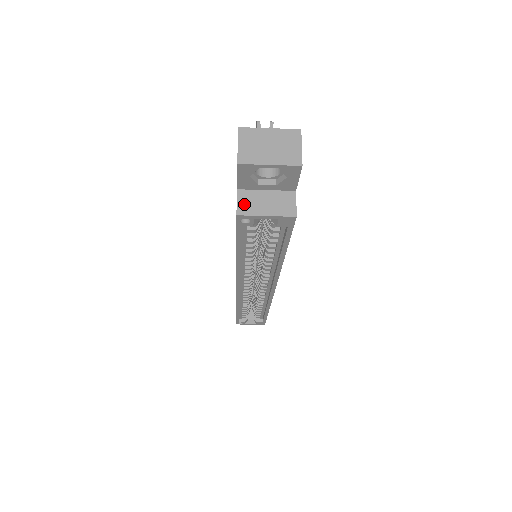
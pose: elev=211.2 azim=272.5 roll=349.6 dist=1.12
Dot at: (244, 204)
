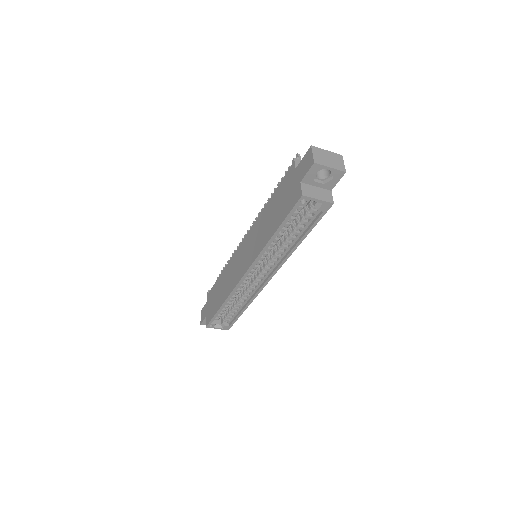
Dot at: (305, 191)
